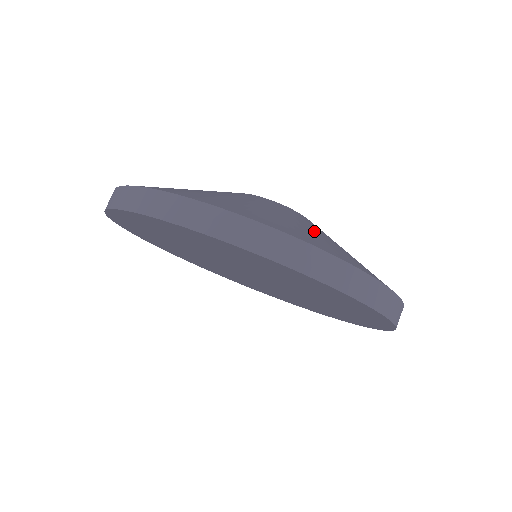
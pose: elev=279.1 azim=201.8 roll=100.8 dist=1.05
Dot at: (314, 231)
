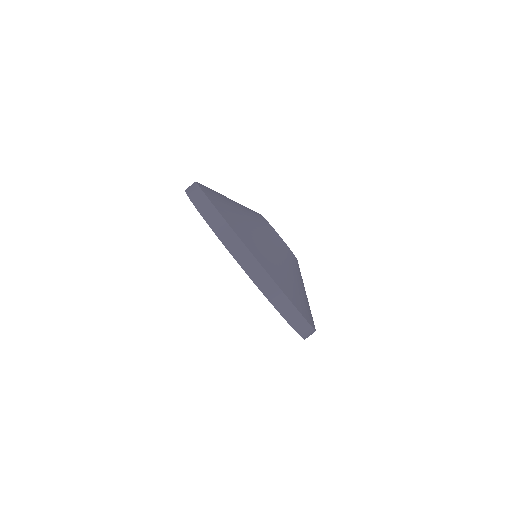
Dot at: (266, 243)
